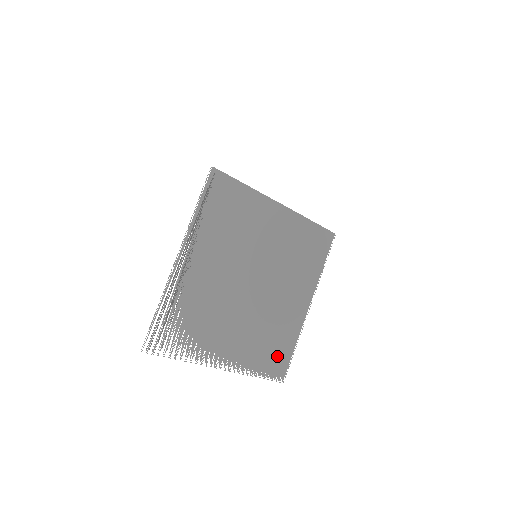
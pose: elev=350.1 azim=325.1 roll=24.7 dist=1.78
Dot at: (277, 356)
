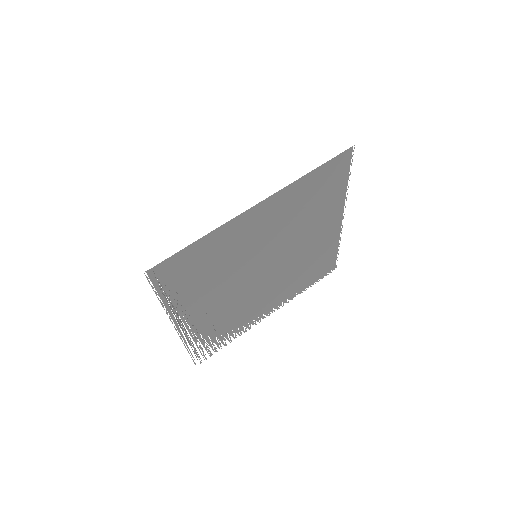
Dot at: (321, 267)
